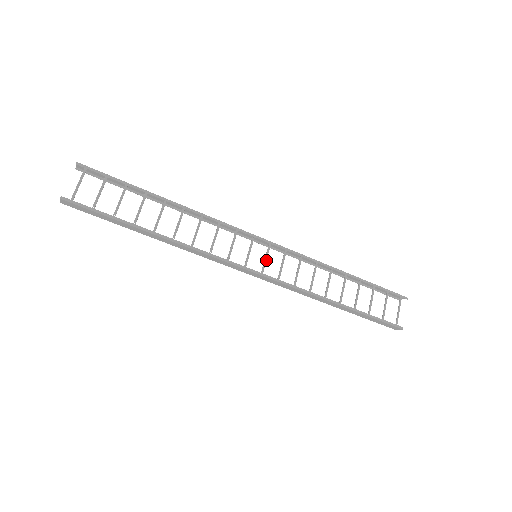
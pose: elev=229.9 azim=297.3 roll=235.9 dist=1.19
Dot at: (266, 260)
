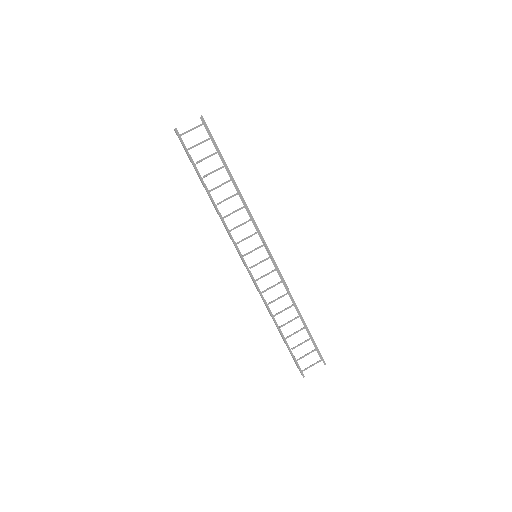
Dot at: occluded
